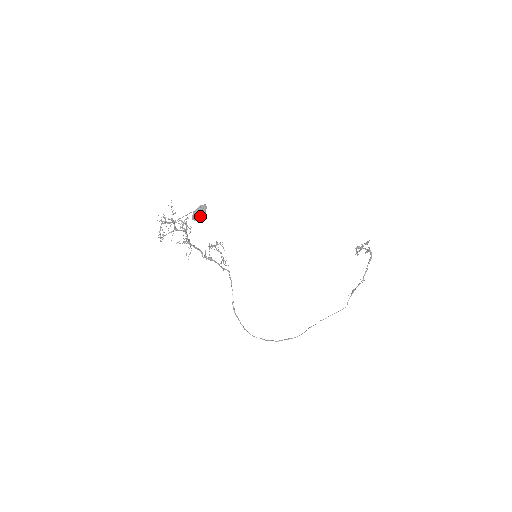
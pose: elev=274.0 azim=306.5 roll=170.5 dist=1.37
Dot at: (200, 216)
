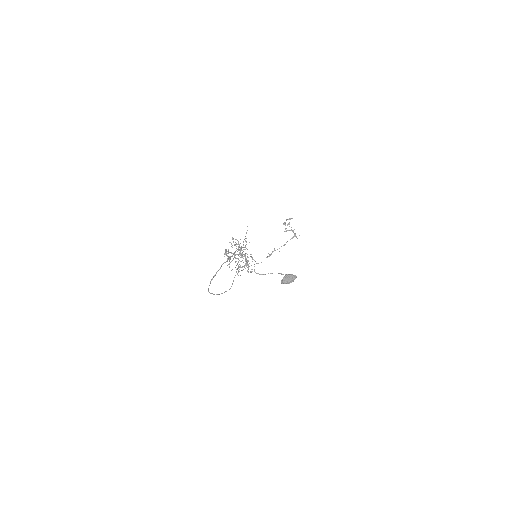
Dot at: (289, 283)
